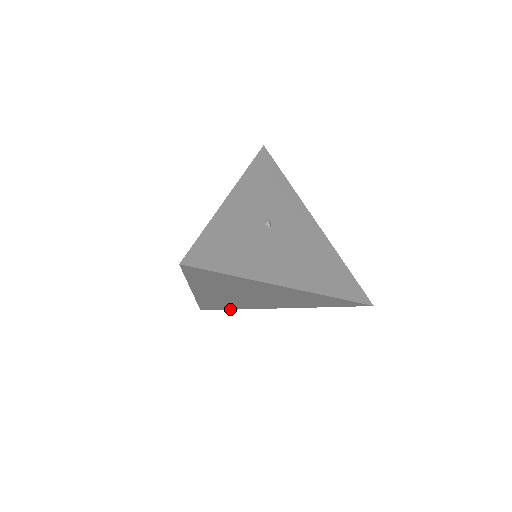
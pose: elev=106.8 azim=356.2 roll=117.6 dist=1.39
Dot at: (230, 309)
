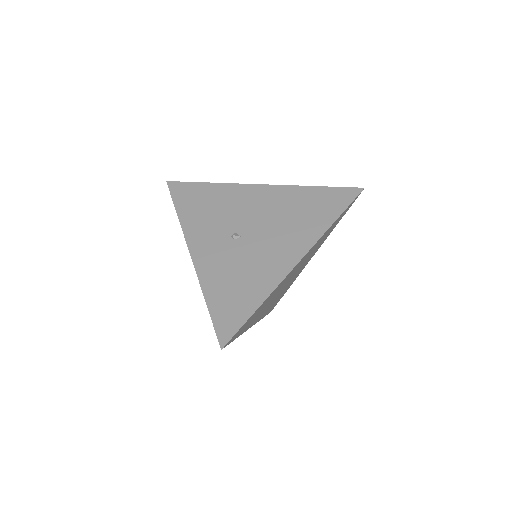
Dot at: occluded
